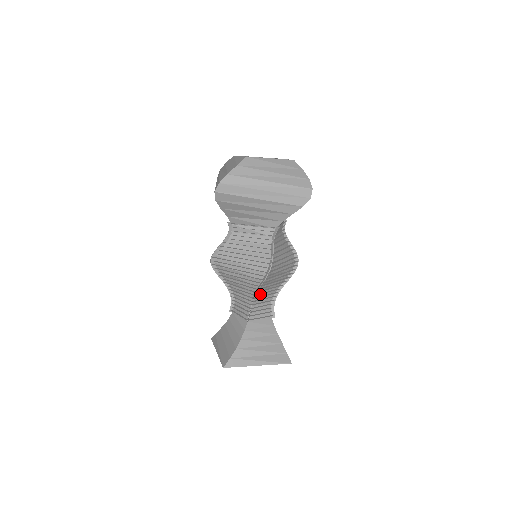
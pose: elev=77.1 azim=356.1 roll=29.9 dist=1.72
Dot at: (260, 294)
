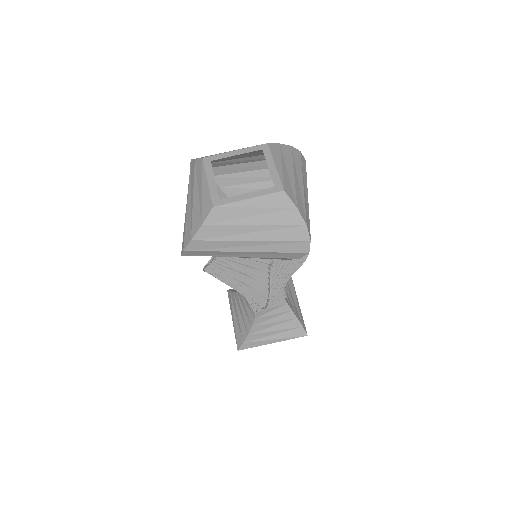
Dot at: occluded
